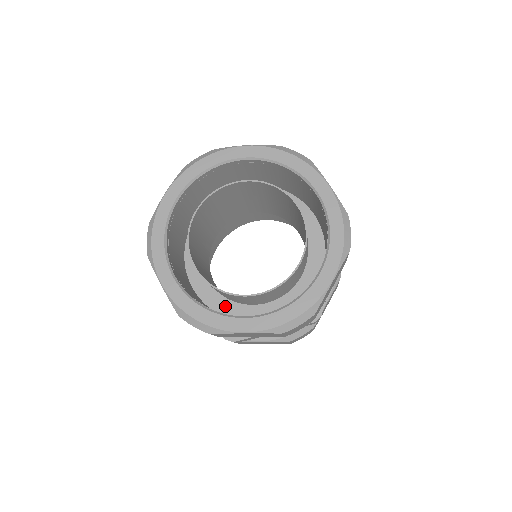
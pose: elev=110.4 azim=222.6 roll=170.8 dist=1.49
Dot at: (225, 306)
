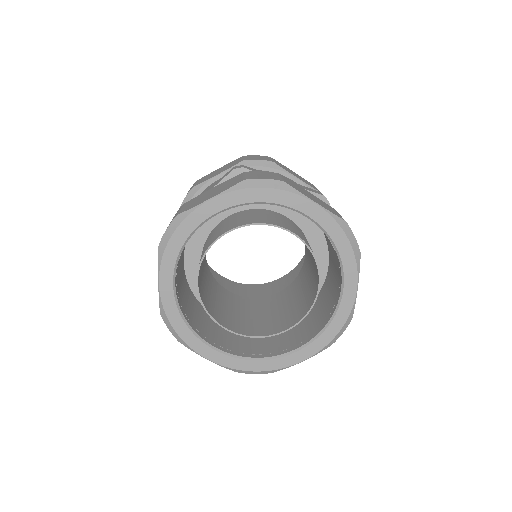
Dot at: occluded
